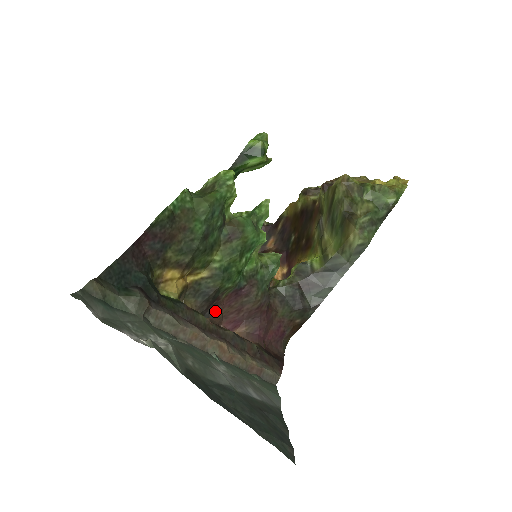
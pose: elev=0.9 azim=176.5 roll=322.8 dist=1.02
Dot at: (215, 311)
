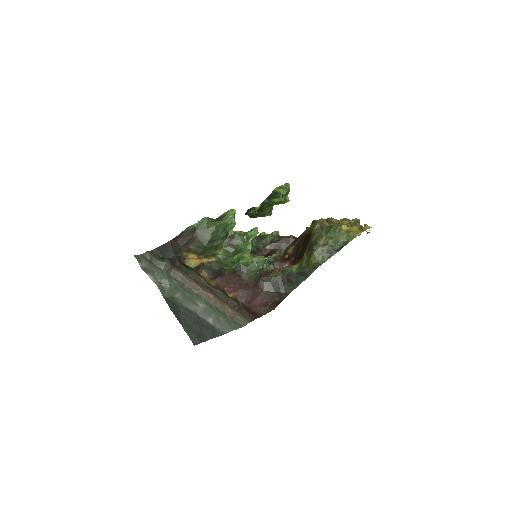
Dot at: (222, 280)
